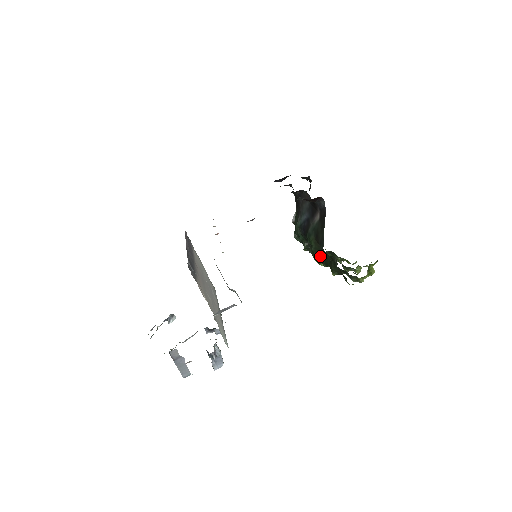
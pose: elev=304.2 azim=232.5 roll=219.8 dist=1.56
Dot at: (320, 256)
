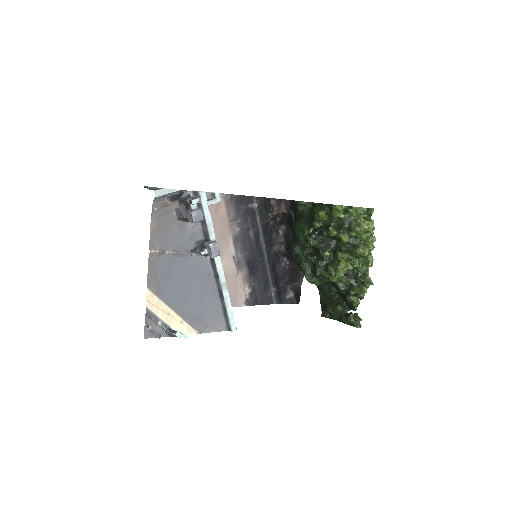
Dot at: (308, 224)
